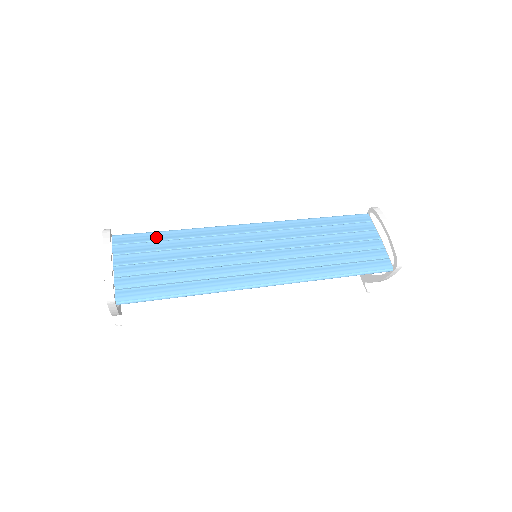
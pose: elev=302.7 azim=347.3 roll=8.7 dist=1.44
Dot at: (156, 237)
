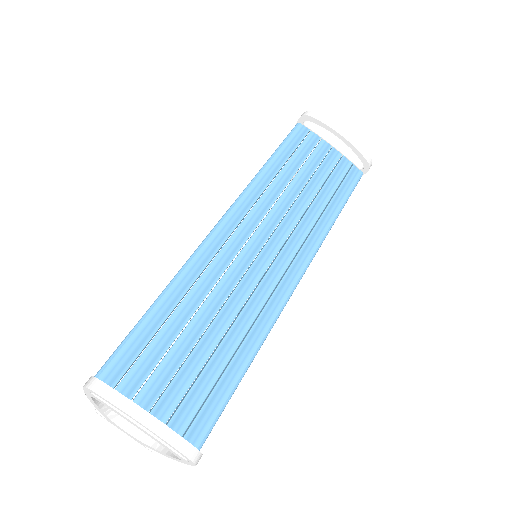
Dot at: (148, 330)
